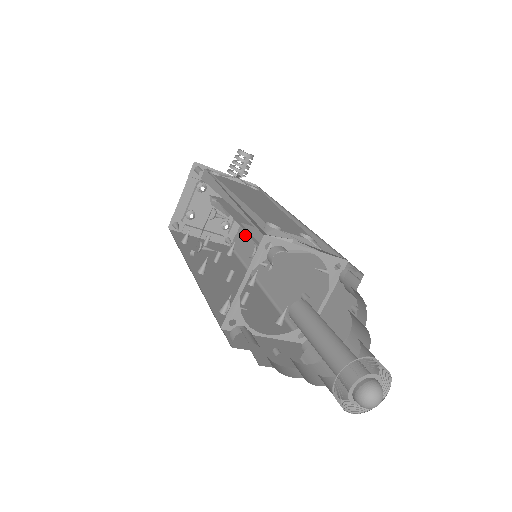
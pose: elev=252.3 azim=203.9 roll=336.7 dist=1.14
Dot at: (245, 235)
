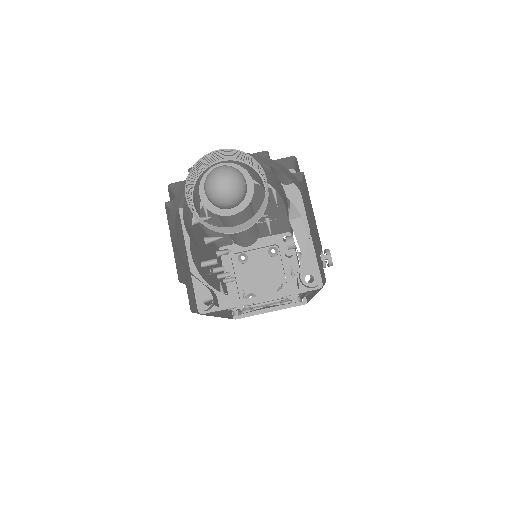
Dot at: occluded
